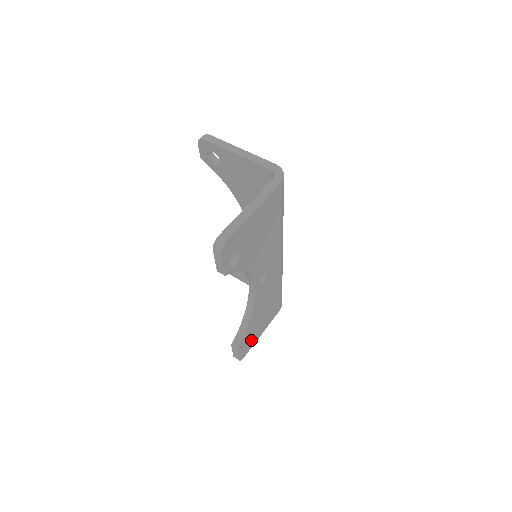
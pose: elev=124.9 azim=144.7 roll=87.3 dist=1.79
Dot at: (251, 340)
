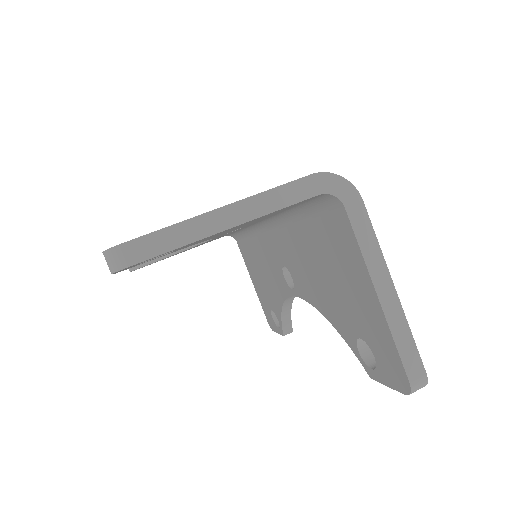
Dot at: occluded
